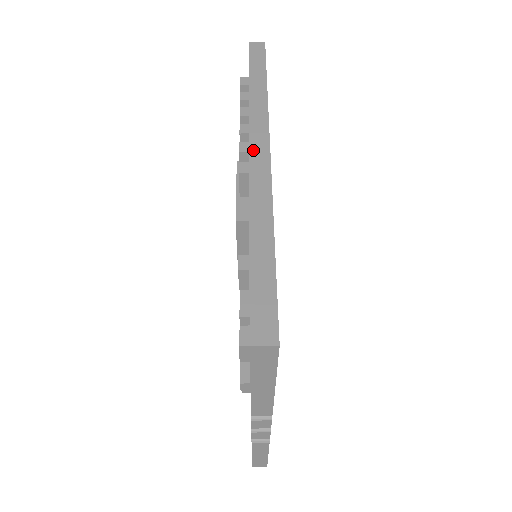
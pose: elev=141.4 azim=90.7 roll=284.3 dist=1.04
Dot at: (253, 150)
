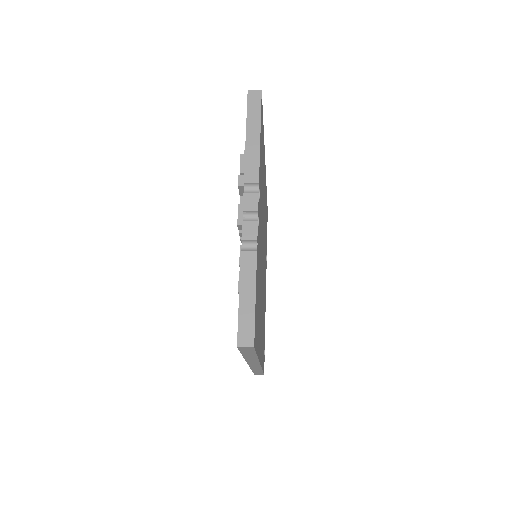
Dot at: occluded
